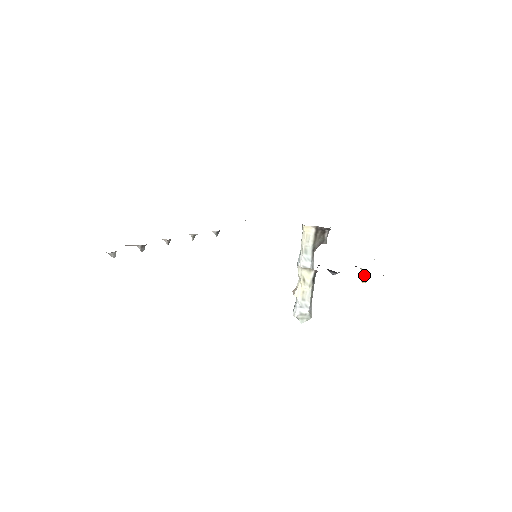
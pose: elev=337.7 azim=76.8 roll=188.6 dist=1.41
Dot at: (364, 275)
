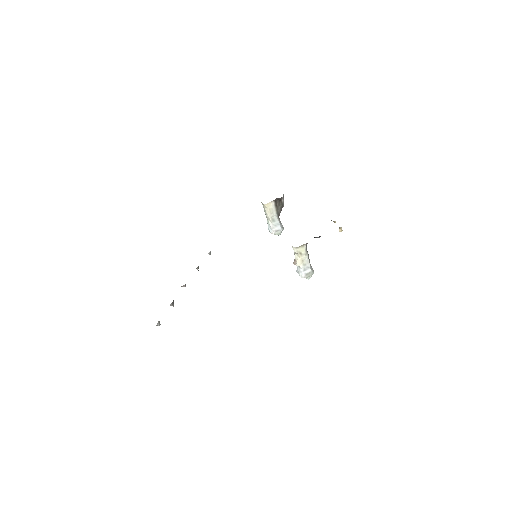
Dot at: (341, 227)
